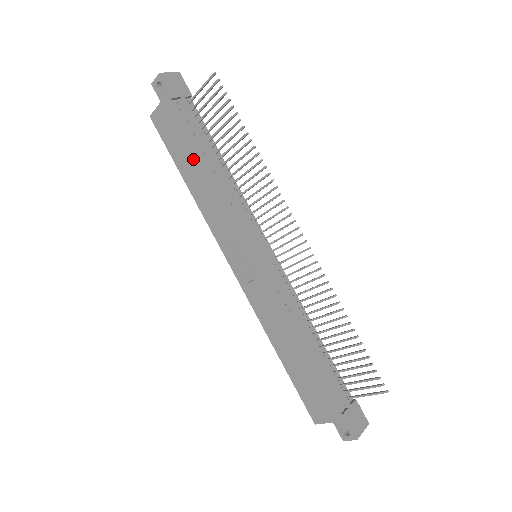
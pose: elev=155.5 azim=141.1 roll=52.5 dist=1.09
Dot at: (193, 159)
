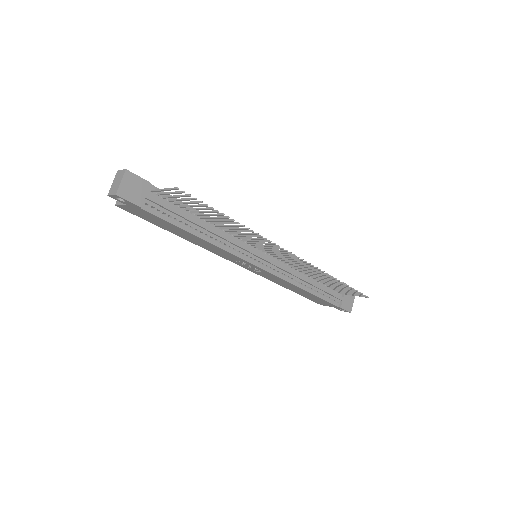
Dot at: (181, 231)
